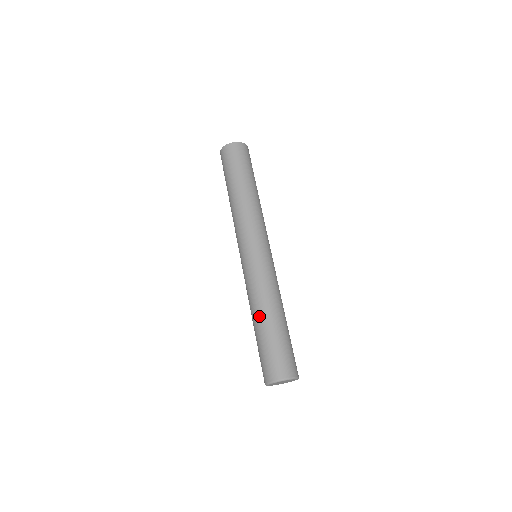
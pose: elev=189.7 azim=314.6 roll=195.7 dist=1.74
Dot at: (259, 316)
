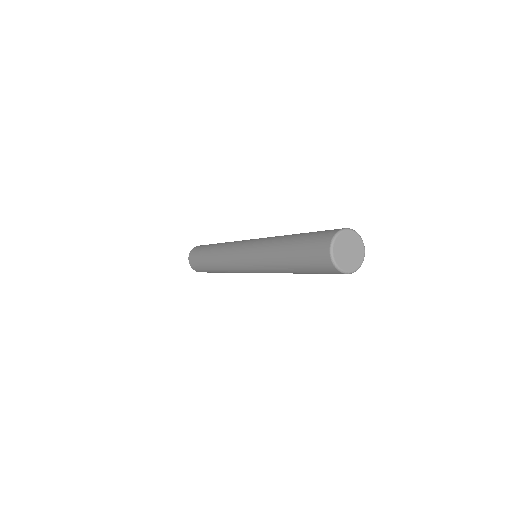
Dot at: (288, 236)
